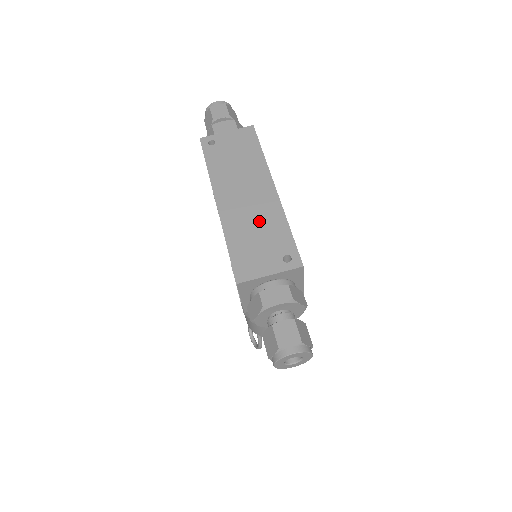
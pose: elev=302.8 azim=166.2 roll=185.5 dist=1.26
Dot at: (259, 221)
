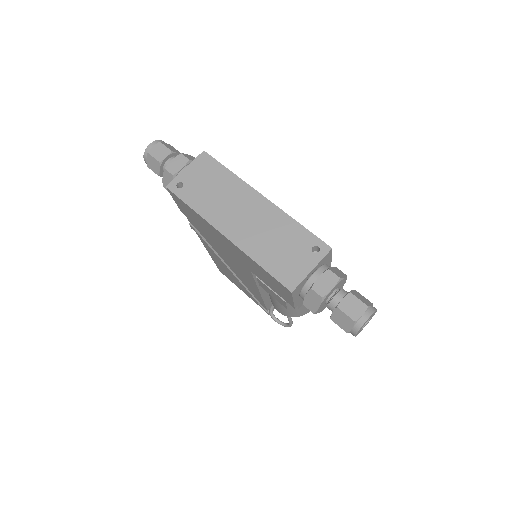
Dot at: (271, 232)
